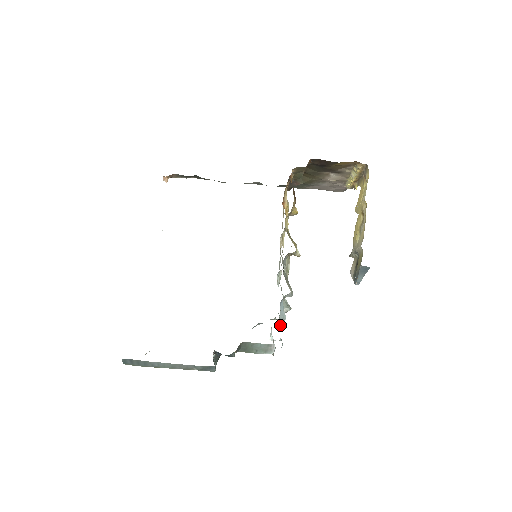
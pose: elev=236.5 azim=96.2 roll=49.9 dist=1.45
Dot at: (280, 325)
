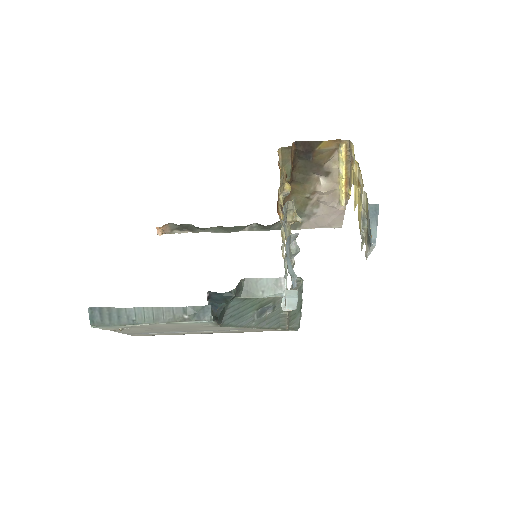
Dot at: occluded
